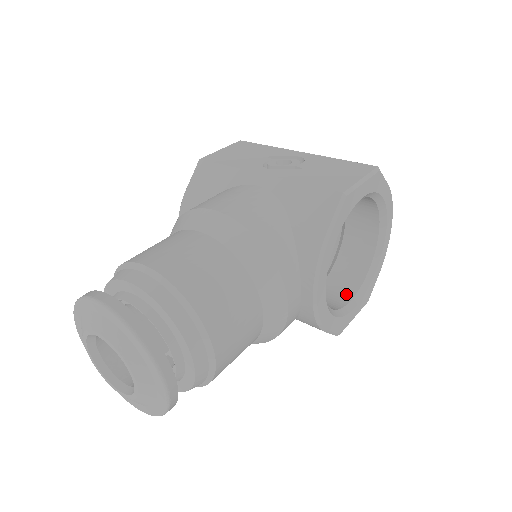
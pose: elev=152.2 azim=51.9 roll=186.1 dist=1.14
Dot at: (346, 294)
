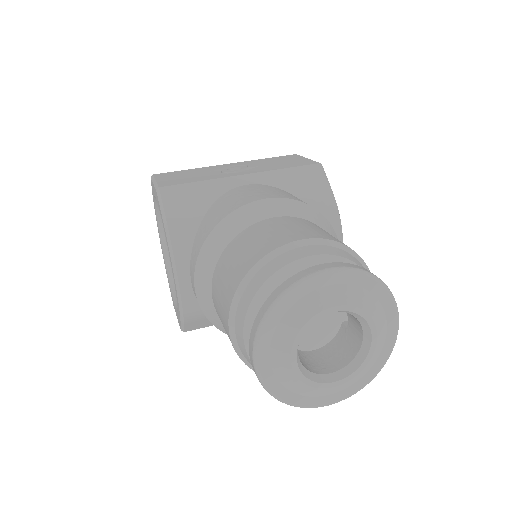
Dot at: occluded
